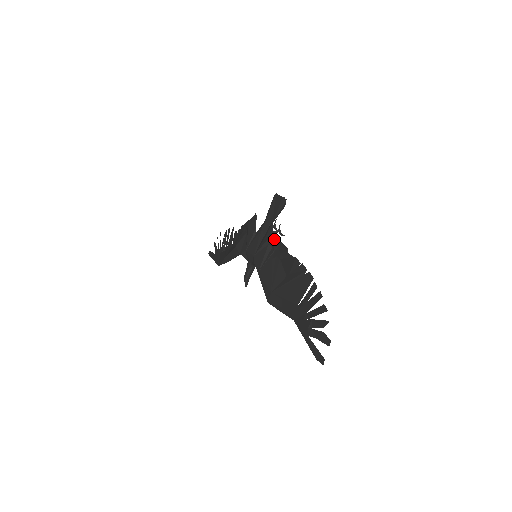
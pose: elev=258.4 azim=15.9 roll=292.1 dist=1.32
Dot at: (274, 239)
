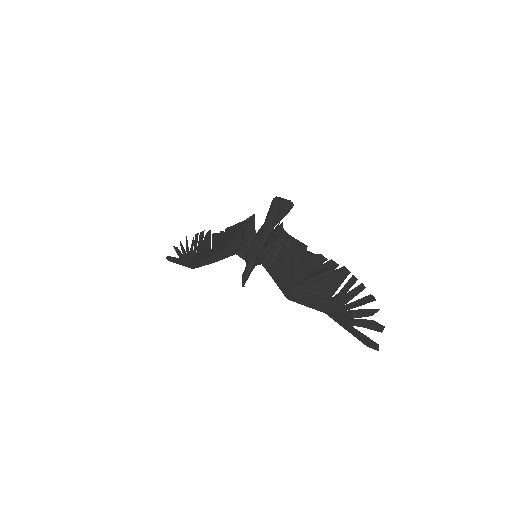
Dot at: (287, 238)
